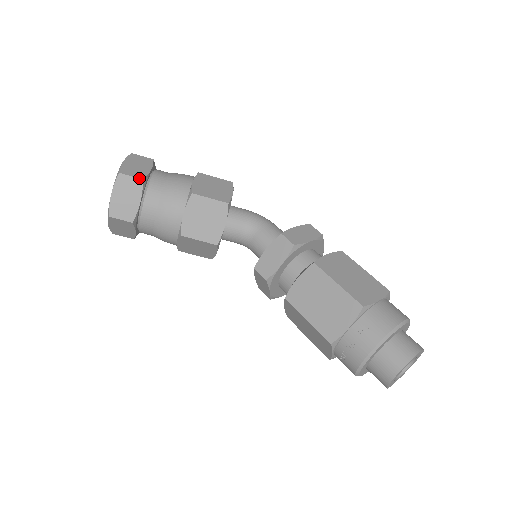
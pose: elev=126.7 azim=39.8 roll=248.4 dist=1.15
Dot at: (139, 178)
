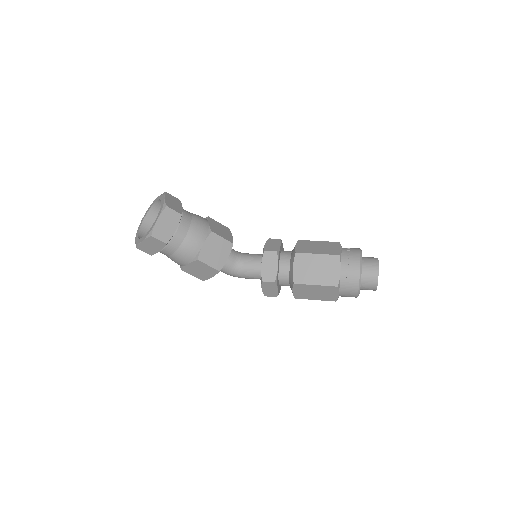
Dot at: (178, 199)
